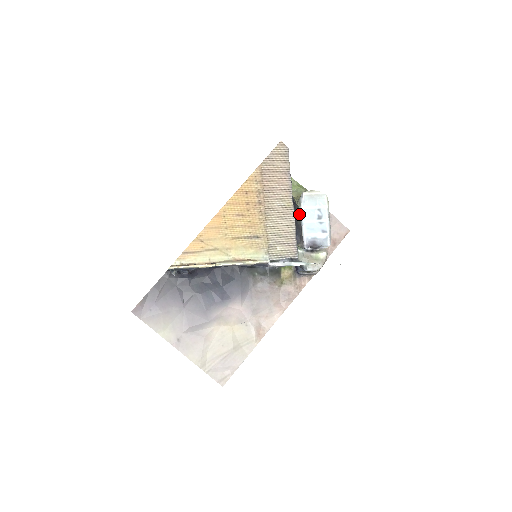
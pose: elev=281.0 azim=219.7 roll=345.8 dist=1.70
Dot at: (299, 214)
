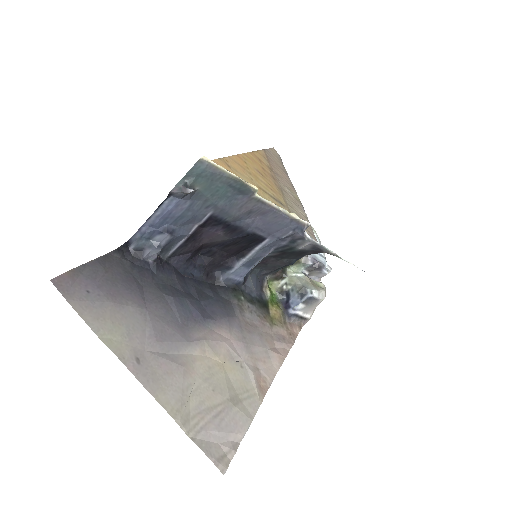
Dot at: occluded
